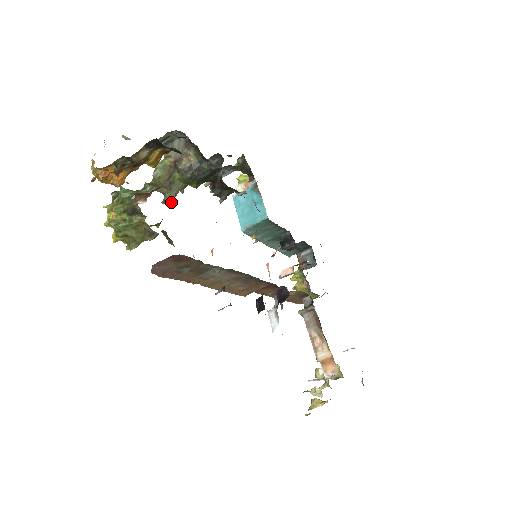
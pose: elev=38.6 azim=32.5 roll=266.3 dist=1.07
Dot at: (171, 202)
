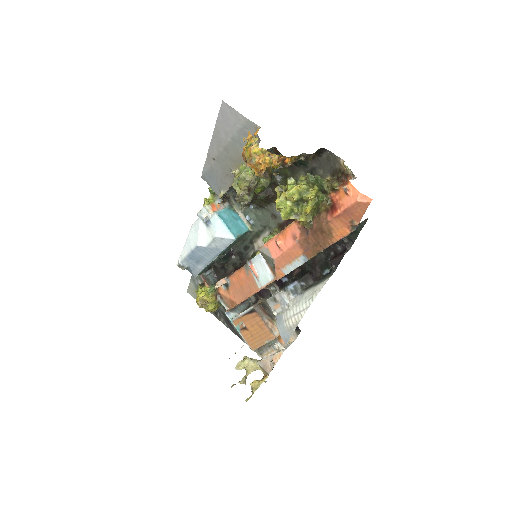
Dot at: occluded
